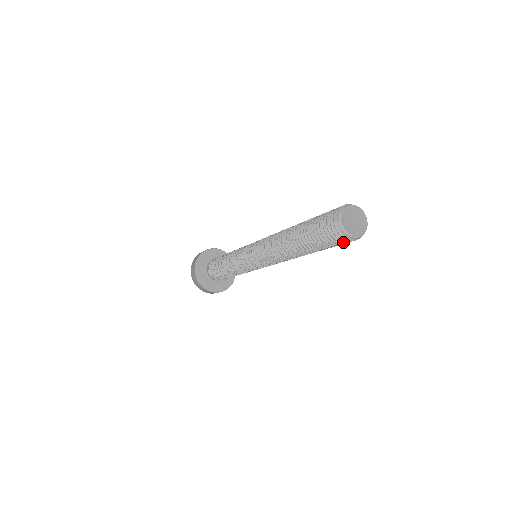
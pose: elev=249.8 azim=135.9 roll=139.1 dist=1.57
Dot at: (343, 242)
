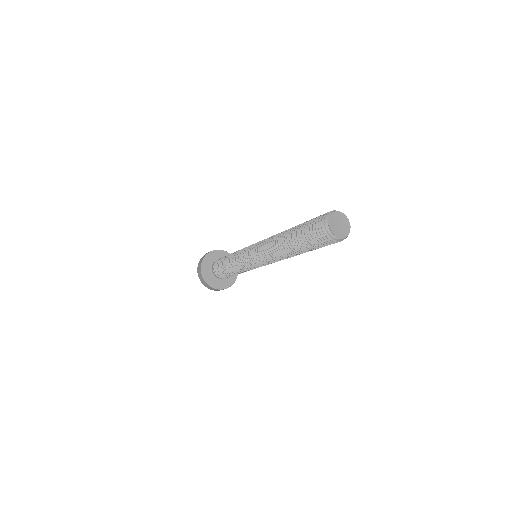
Dot at: (330, 243)
